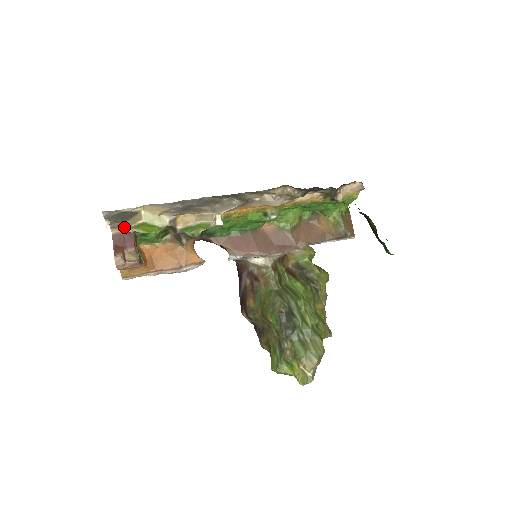
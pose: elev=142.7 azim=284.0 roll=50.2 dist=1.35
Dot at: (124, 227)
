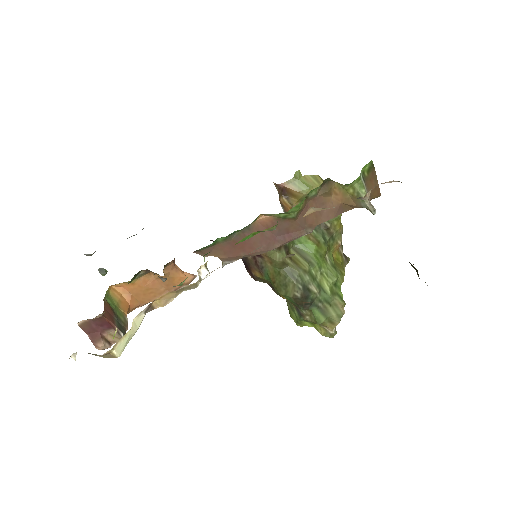
Dot at: (97, 355)
